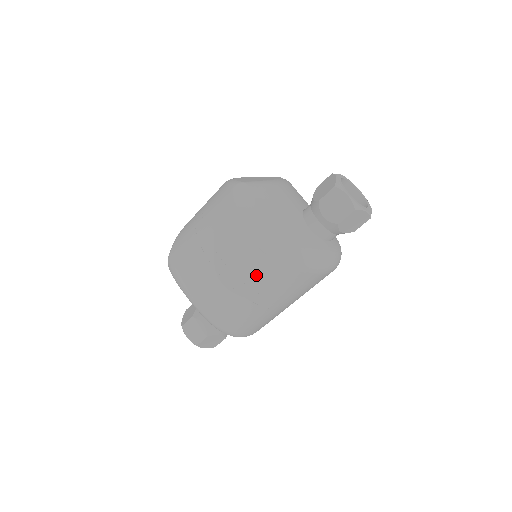
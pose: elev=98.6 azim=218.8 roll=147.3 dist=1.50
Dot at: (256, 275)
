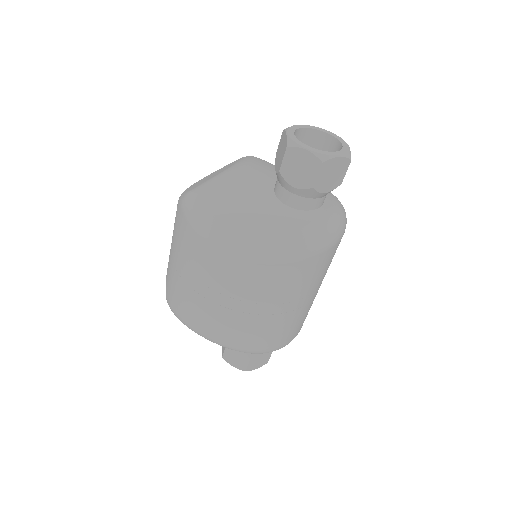
Dot at: (249, 288)
